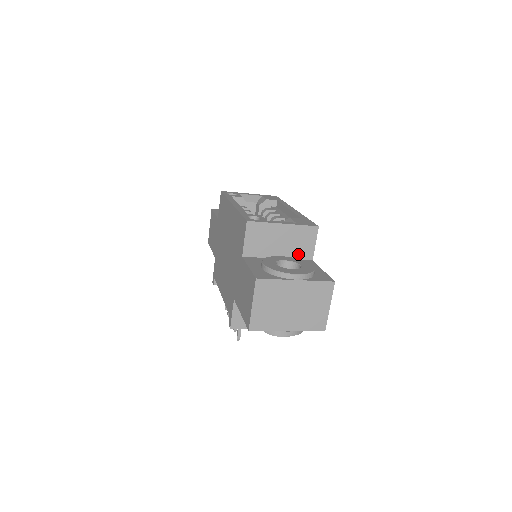
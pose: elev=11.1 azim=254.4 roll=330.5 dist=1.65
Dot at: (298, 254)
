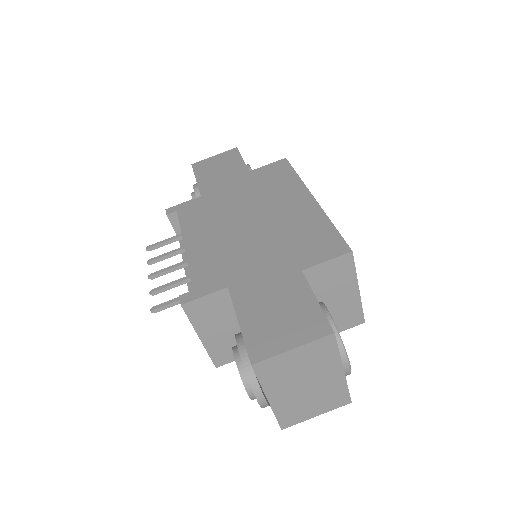
Dot at: occluded
